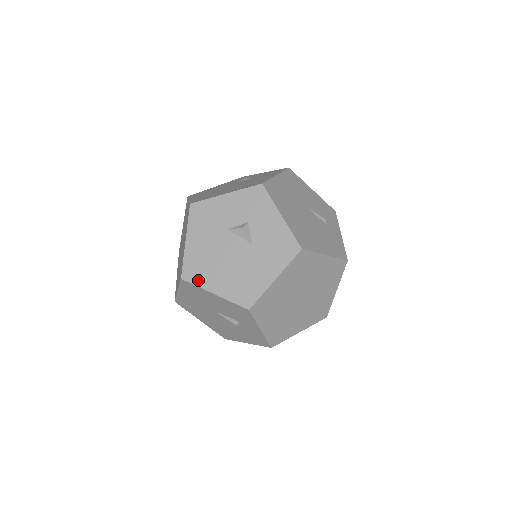
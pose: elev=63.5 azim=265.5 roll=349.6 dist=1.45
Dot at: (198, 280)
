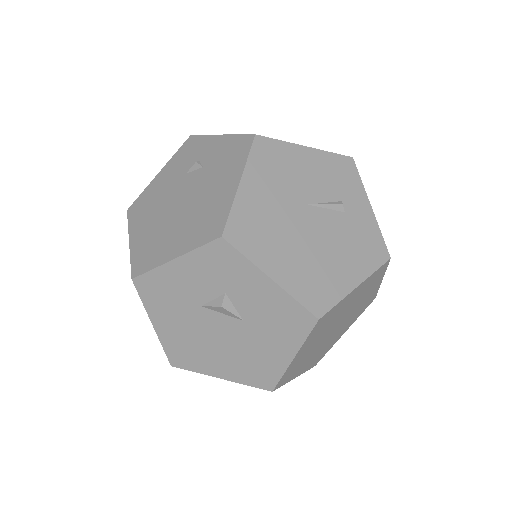
Dot at: (193, 366)
